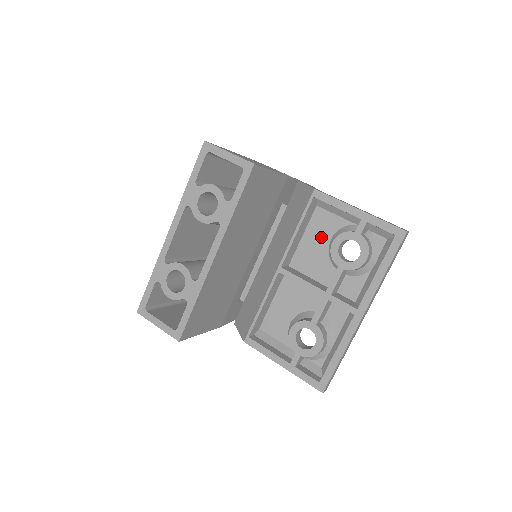
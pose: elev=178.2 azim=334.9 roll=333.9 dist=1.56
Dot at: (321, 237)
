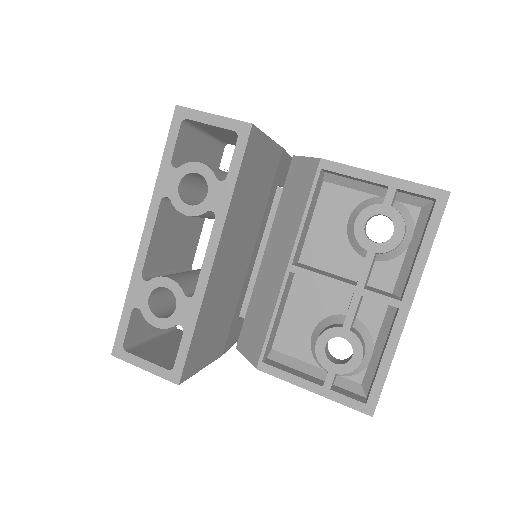
Dot at: (335, 219)
